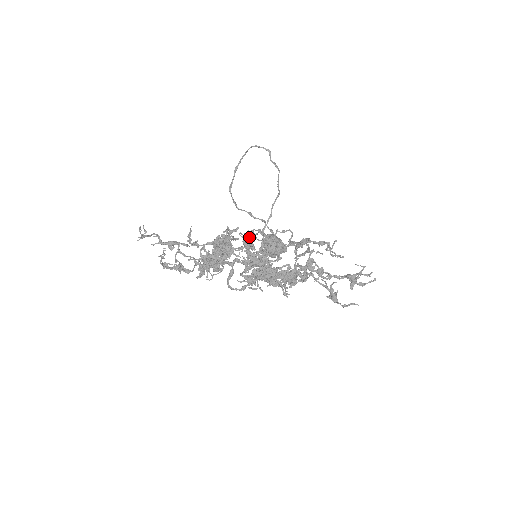
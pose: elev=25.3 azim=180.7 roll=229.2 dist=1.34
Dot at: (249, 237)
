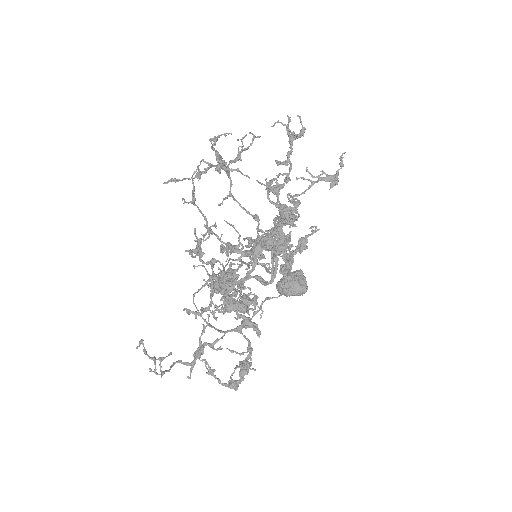
Dot at: (207, 230)
